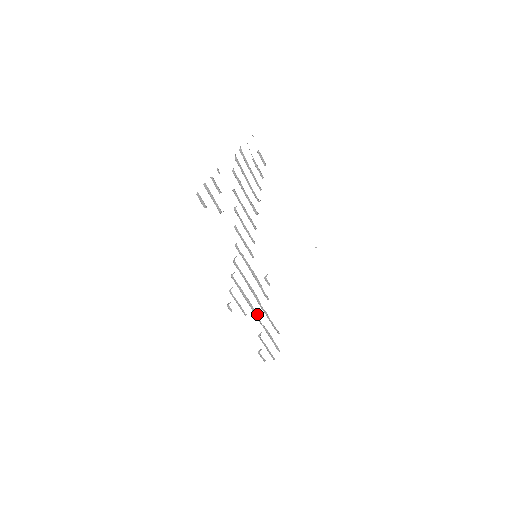
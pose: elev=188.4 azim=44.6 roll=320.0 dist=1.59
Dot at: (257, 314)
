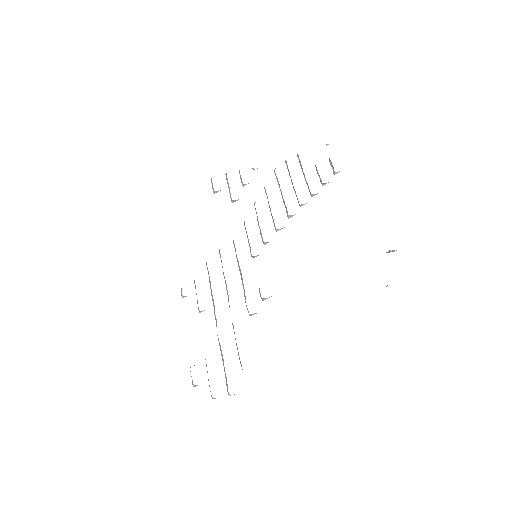
Dot at: occluded
